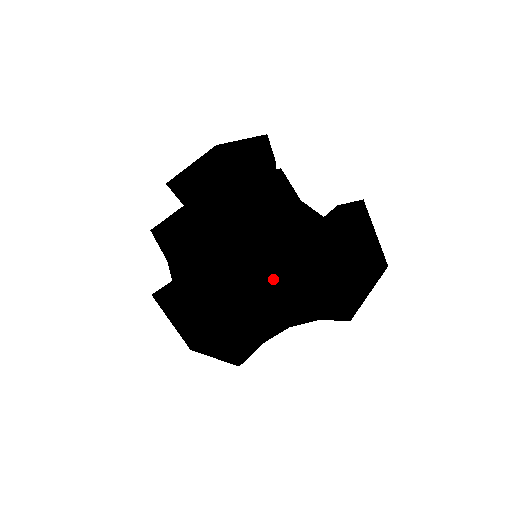
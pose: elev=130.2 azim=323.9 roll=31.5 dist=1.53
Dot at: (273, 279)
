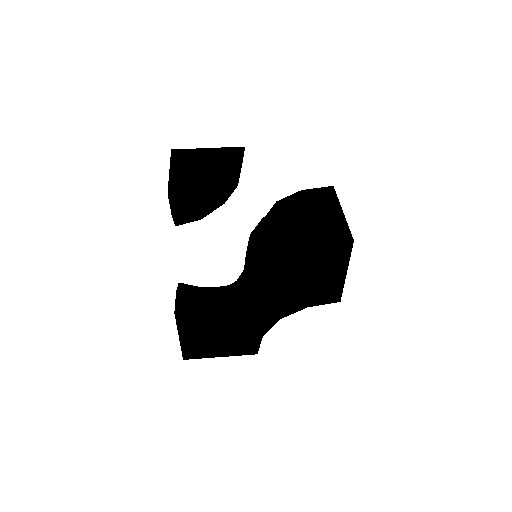
Dot at: occluded
